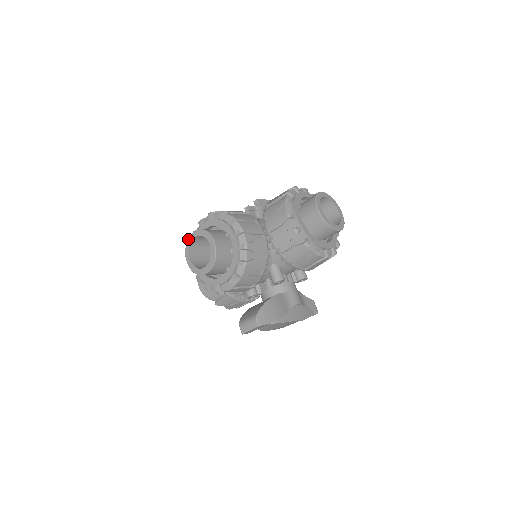
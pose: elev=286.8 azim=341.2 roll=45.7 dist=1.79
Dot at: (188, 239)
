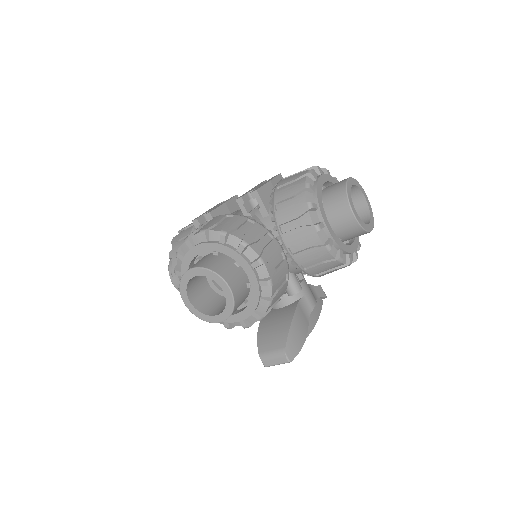
Dot at: (182, 277)
